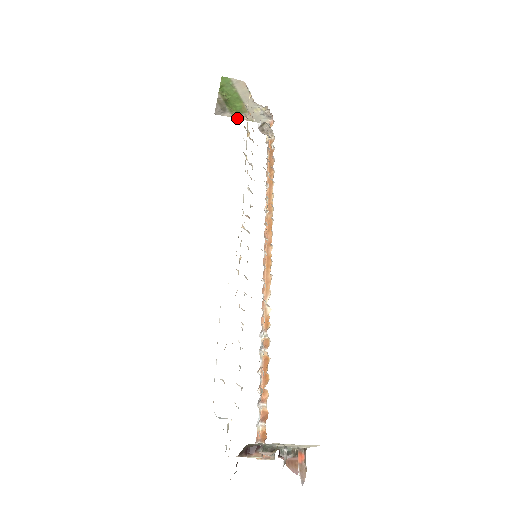
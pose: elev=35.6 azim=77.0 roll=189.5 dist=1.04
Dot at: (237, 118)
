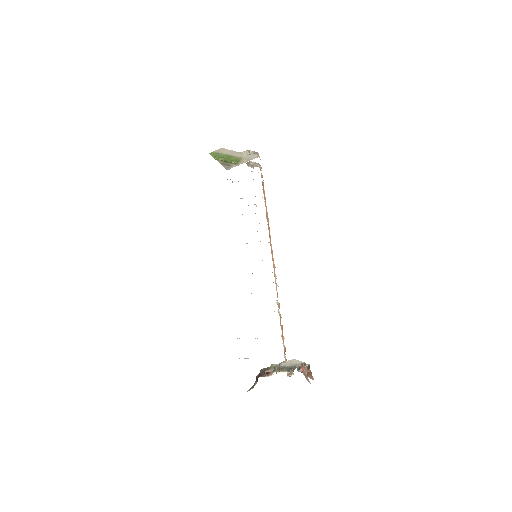
Dot at: occluded
